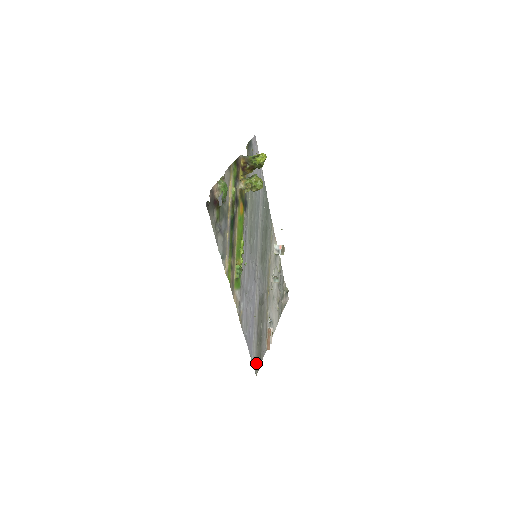
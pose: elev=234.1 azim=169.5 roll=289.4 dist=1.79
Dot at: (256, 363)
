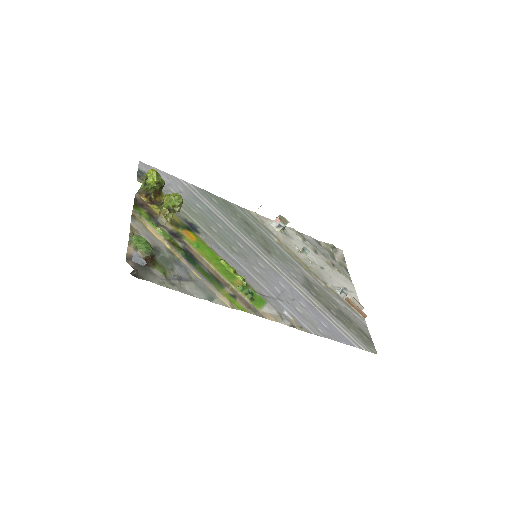
Dot at: (364, 343)
